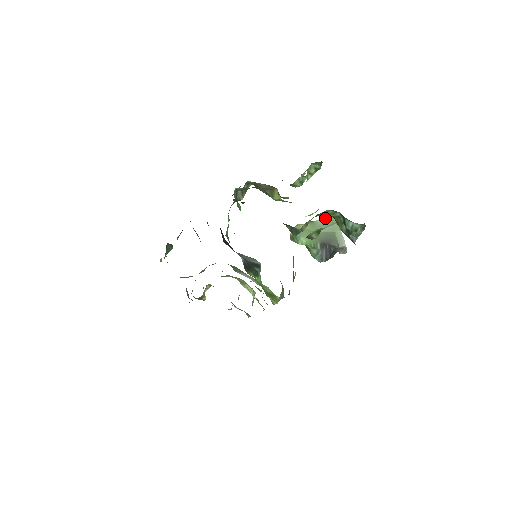
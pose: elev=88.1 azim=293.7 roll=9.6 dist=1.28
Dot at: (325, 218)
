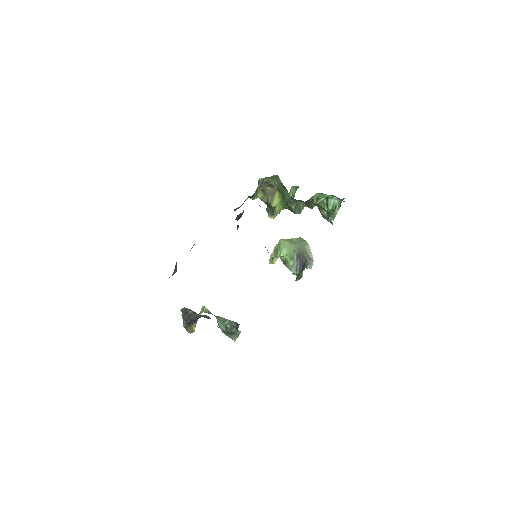
Dot at: (296, 238)
